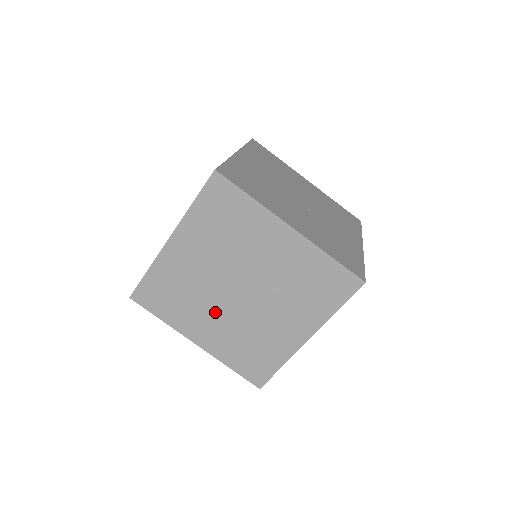
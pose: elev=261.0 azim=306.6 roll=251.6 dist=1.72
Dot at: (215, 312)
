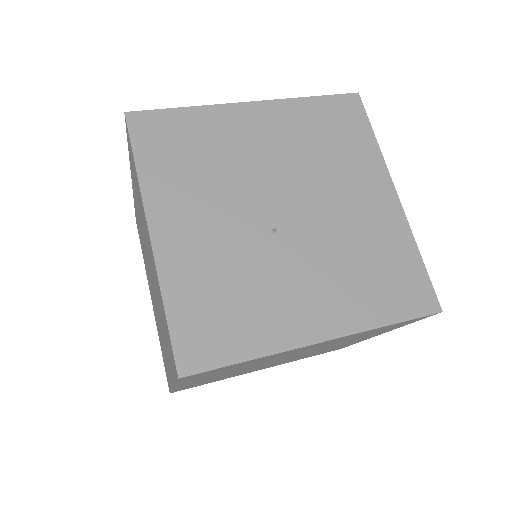
Dot at: occluded
